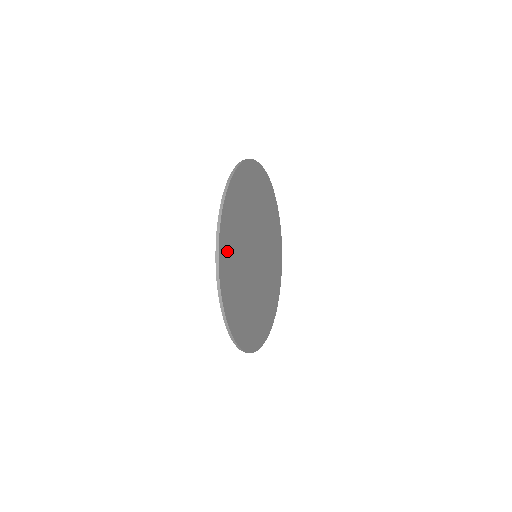
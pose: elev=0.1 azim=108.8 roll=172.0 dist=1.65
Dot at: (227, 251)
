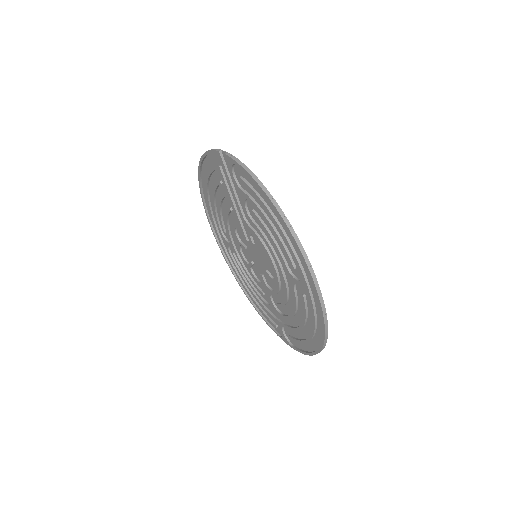
Dot at: occluded
